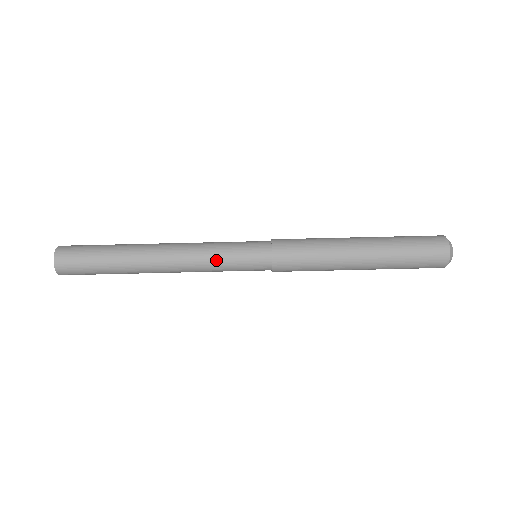
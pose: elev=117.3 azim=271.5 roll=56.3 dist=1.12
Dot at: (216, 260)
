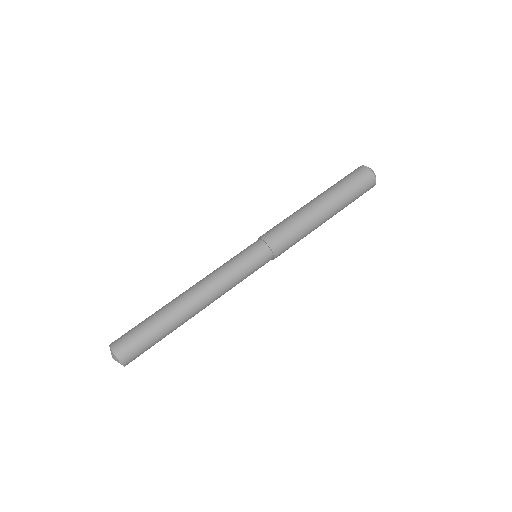
Dot at: (237, 282)
